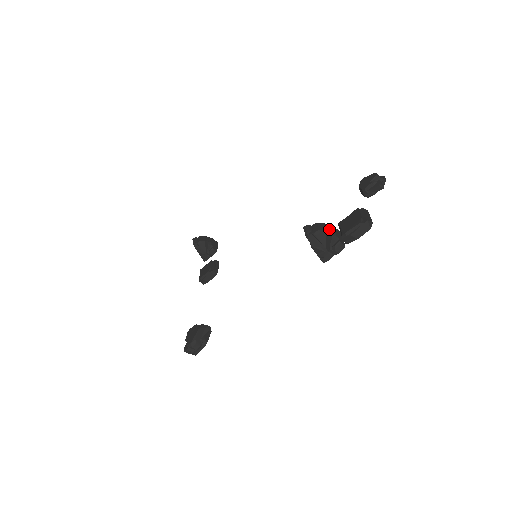
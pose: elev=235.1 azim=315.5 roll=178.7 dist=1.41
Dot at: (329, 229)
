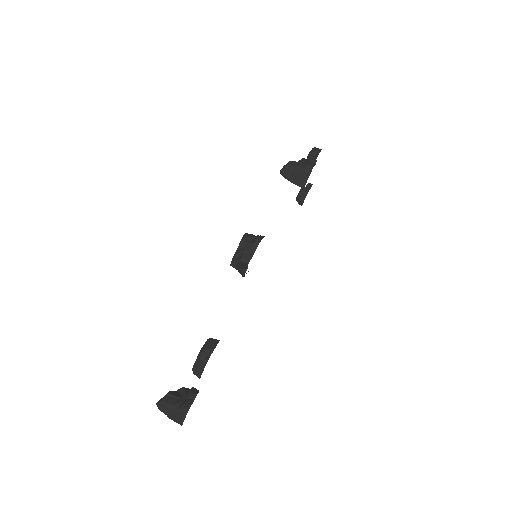
Dot at: occluded
